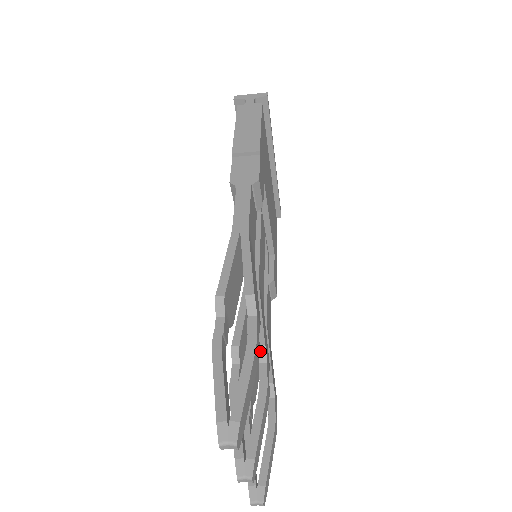
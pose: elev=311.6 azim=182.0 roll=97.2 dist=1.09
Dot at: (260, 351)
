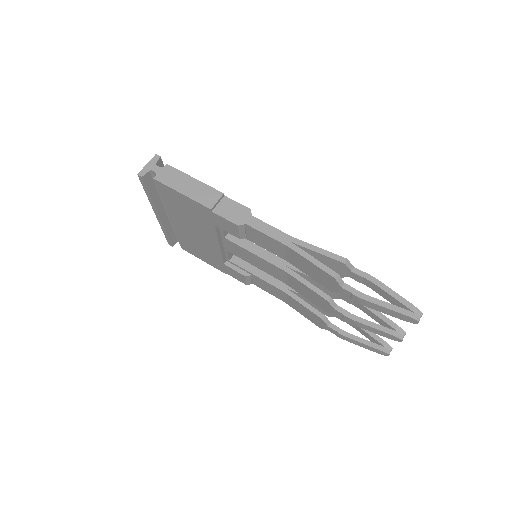
Dot at: occluded
